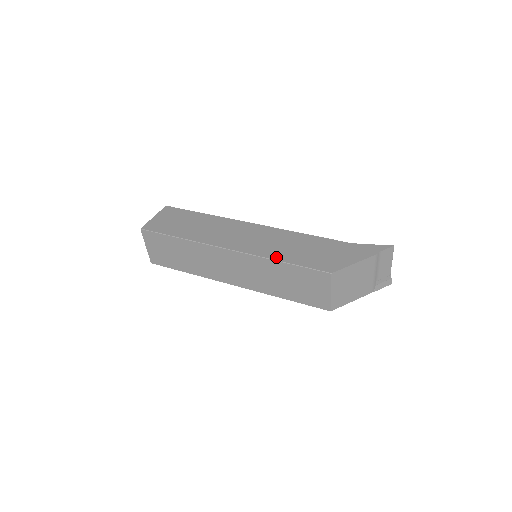
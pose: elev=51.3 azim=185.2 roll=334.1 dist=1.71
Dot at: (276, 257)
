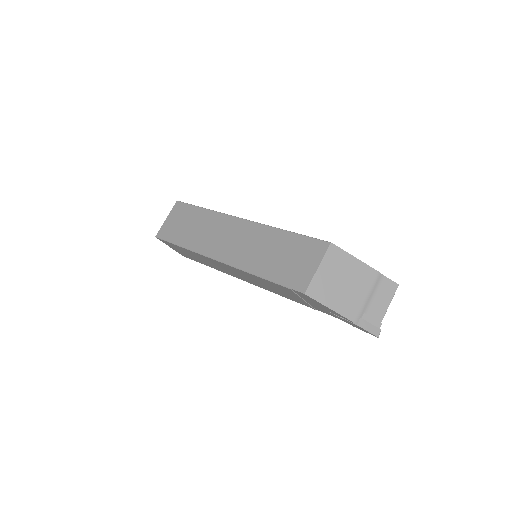
Dot at: occluded
